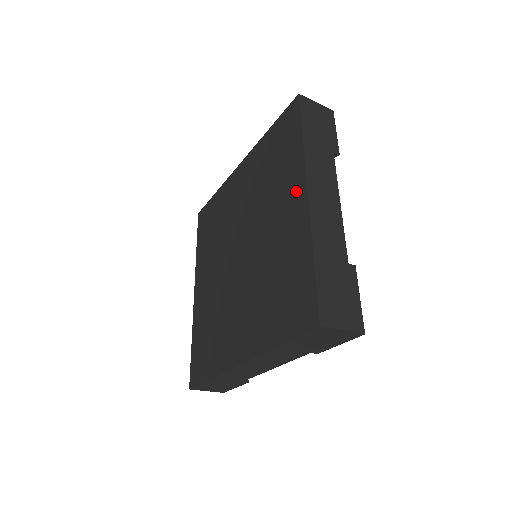
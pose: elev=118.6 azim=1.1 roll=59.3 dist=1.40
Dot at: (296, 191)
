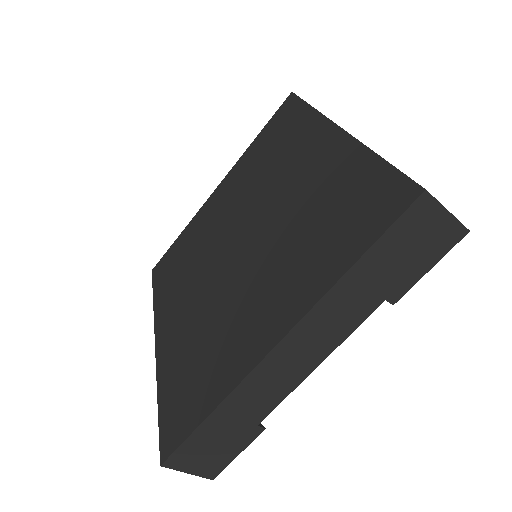
Dot at: (319, 138)
